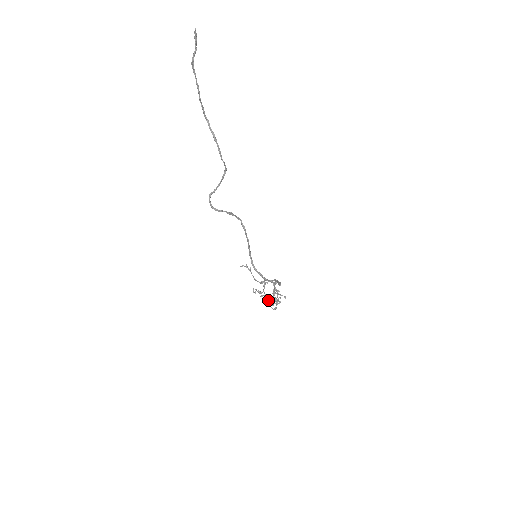
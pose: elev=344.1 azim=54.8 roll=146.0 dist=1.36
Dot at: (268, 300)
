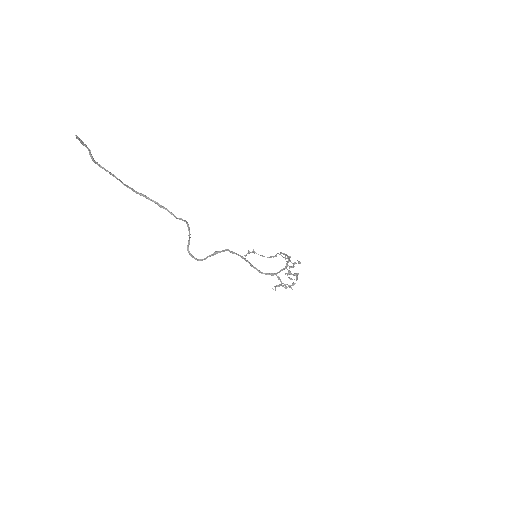
Dot at: (287, 275)
